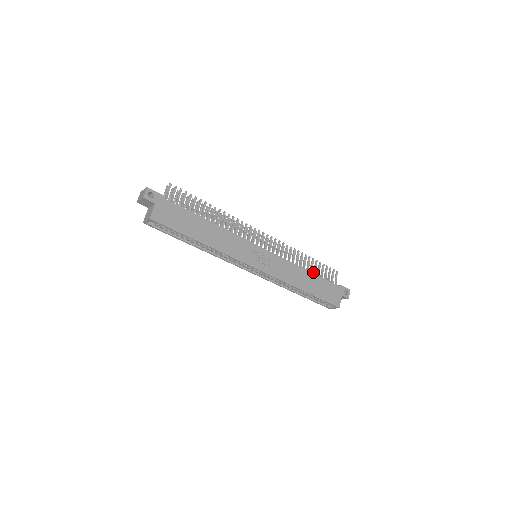
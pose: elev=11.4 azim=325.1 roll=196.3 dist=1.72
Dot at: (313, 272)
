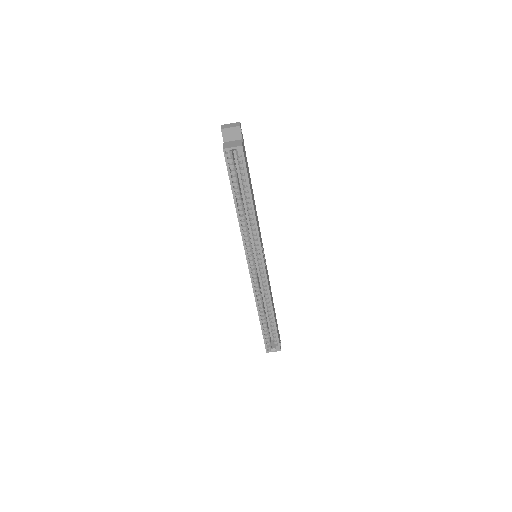
Dot at: occluded
